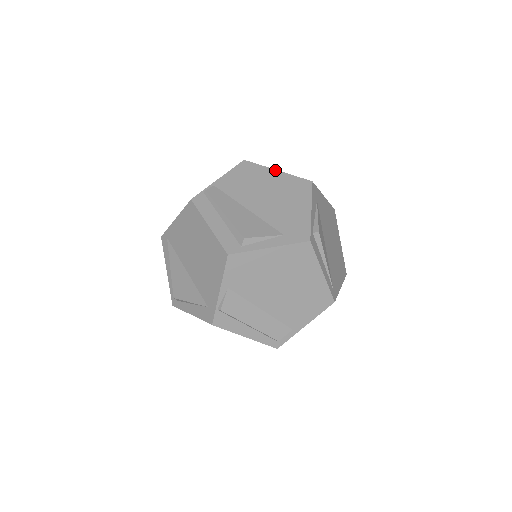
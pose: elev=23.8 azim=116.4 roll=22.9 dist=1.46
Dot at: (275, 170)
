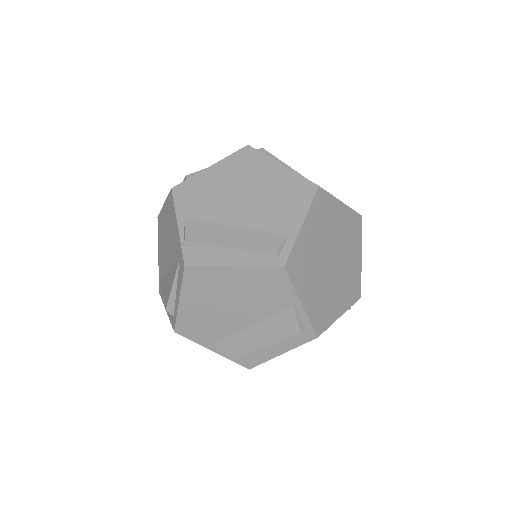
Dot at: occluded
